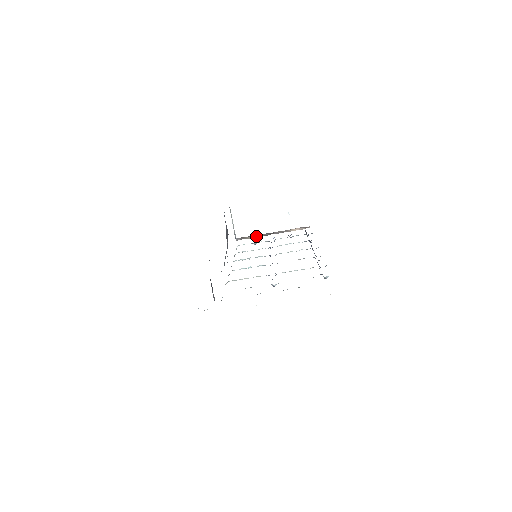
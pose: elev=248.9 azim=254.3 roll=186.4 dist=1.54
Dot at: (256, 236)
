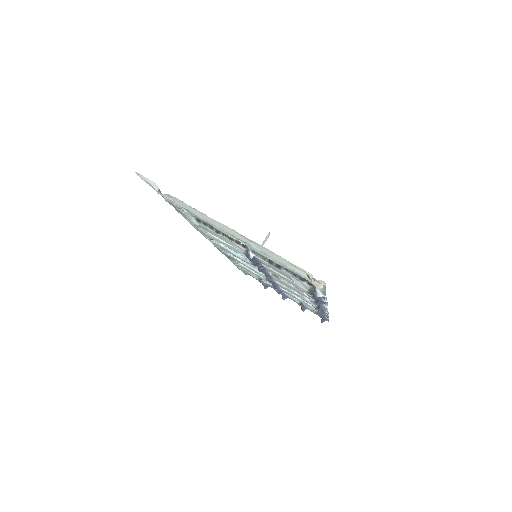
Dot at: occluded
